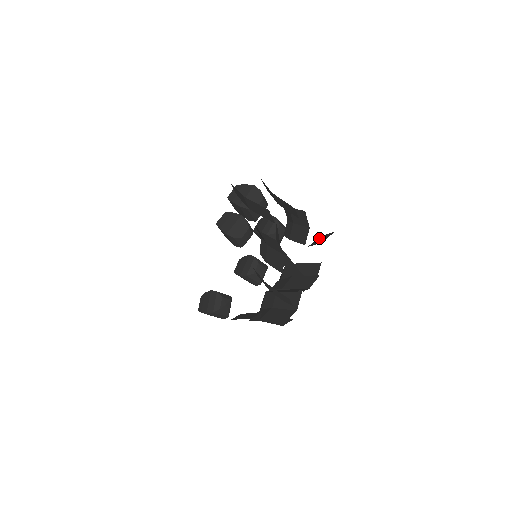
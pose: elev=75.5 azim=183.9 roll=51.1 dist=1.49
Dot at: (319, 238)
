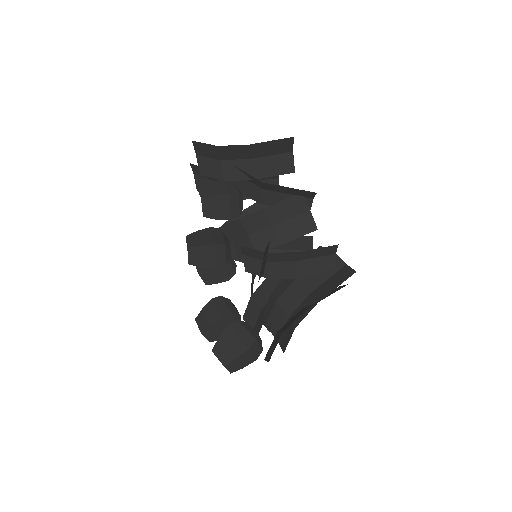
Dot at: occluded
